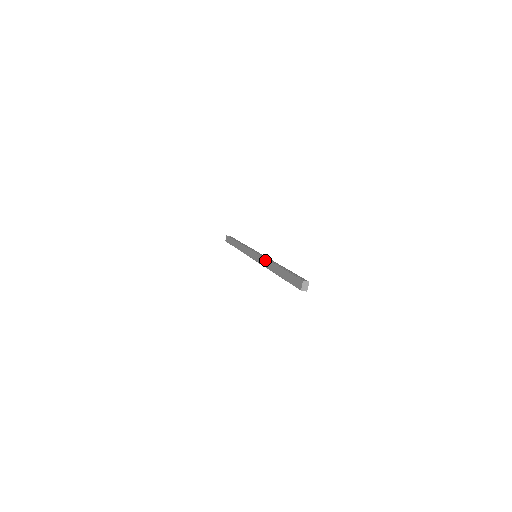
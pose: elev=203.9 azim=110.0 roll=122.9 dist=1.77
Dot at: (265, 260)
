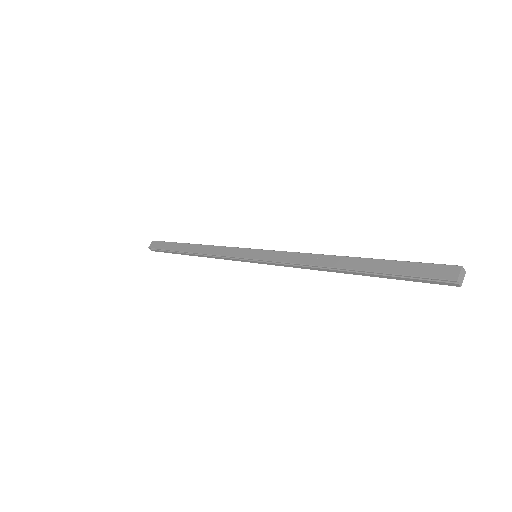
Dot at: (300, 254)
